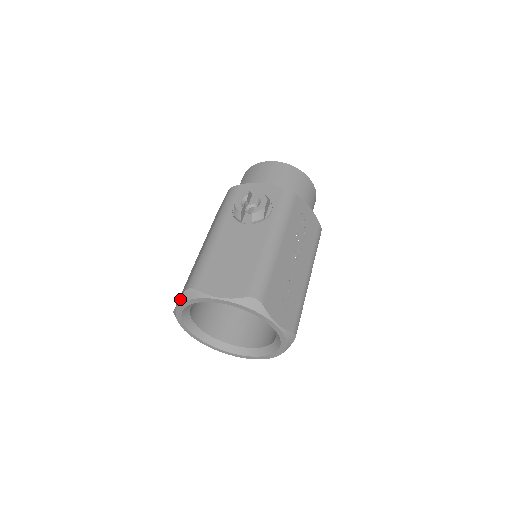
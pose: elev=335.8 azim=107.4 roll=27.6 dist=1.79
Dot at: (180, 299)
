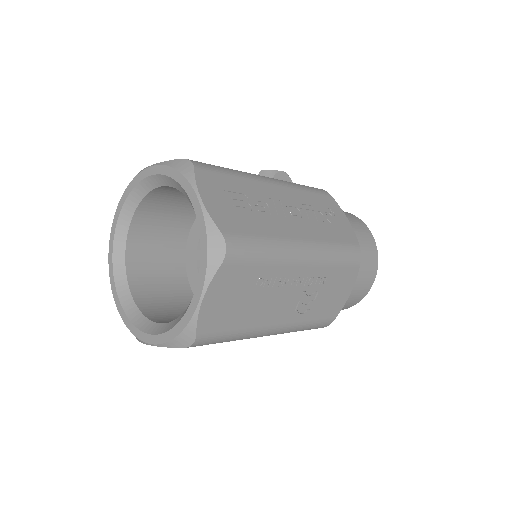
Dot at: occluded
